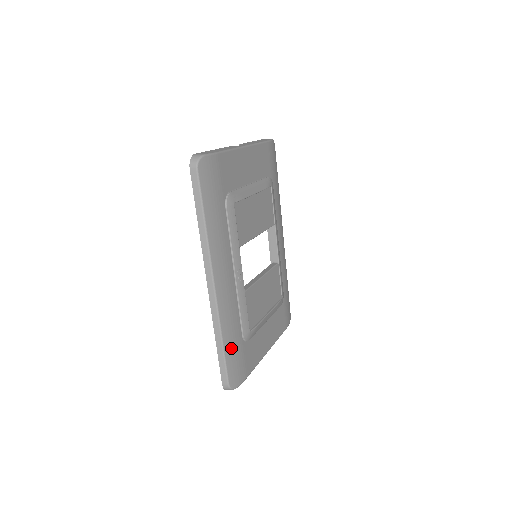
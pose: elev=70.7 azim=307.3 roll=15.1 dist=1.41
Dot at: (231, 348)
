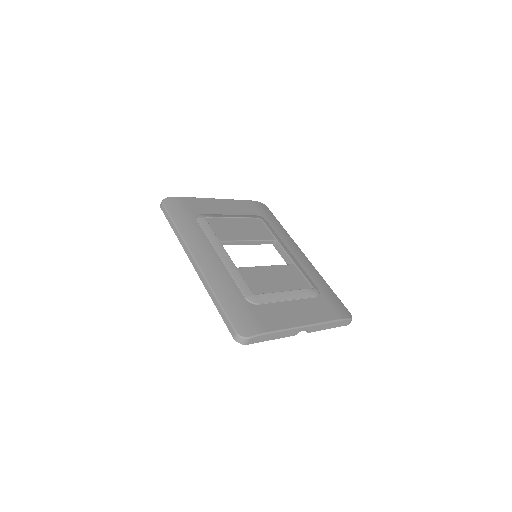
Dot at: (230, 304)
